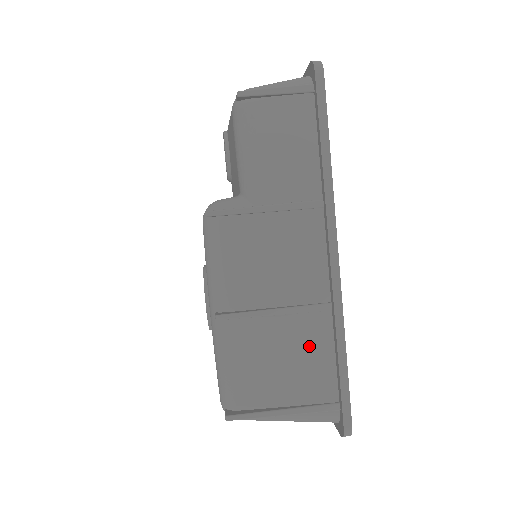
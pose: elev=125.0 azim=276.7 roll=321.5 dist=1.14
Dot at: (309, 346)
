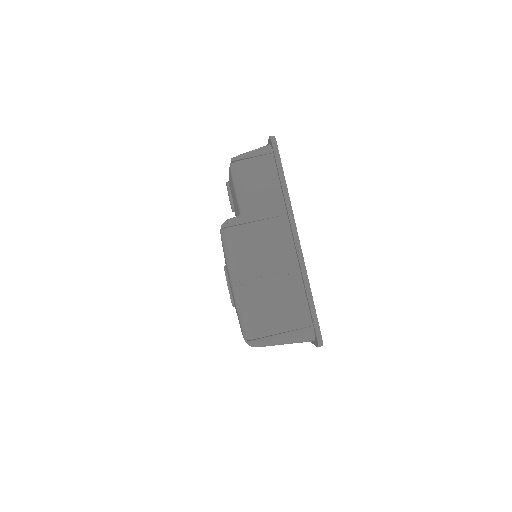
Dot at: (291, 295)
